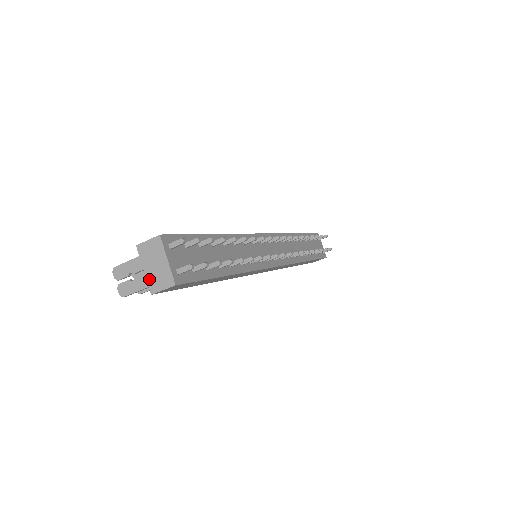
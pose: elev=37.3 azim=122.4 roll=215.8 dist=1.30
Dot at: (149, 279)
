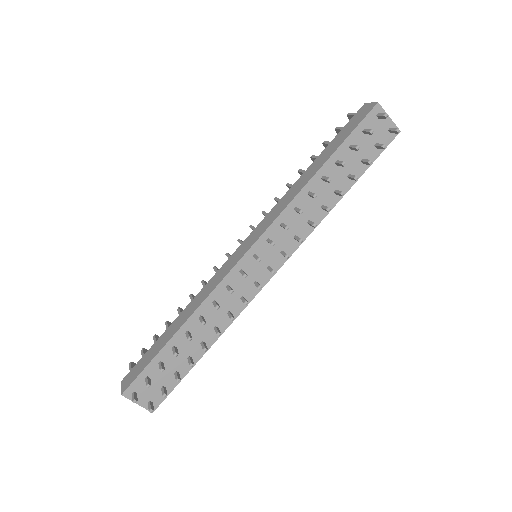
Dot at: occluded
